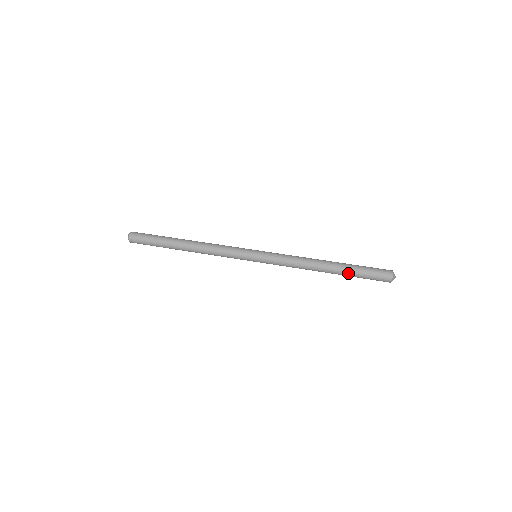
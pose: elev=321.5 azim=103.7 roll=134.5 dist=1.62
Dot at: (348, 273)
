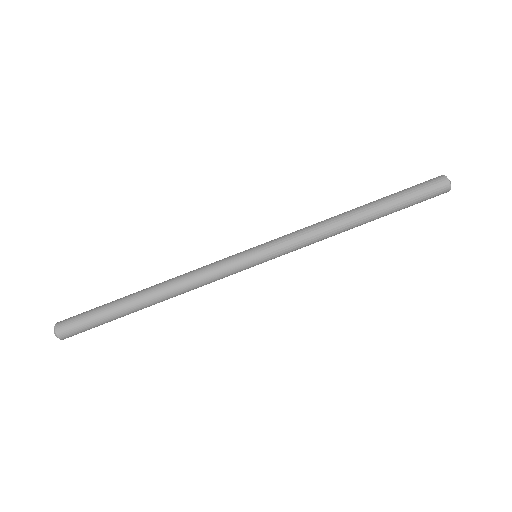
Dot at: occluded
